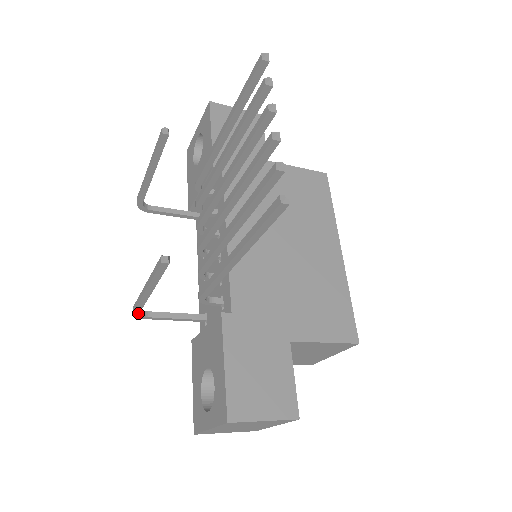
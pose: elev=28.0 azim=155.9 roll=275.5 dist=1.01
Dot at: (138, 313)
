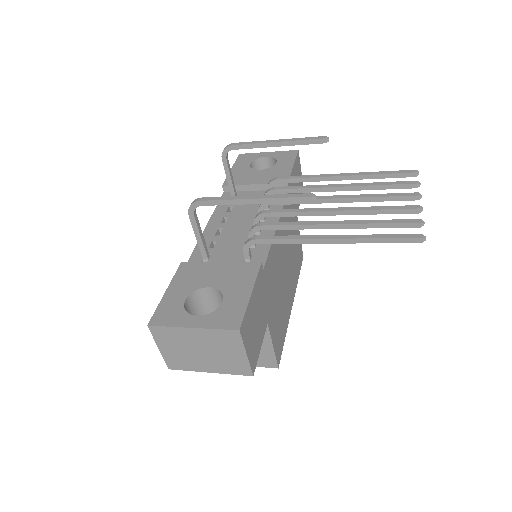
Dot at: (200, 205)
